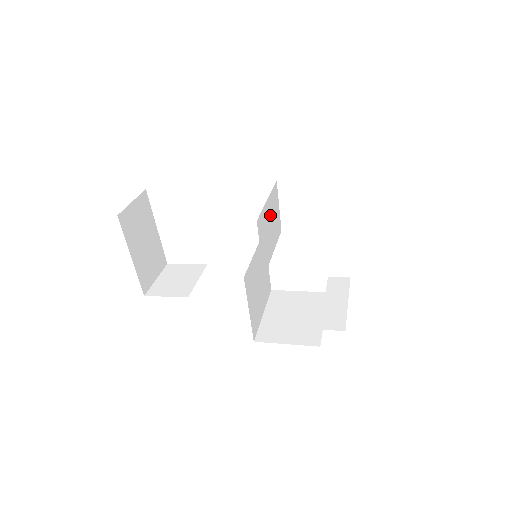
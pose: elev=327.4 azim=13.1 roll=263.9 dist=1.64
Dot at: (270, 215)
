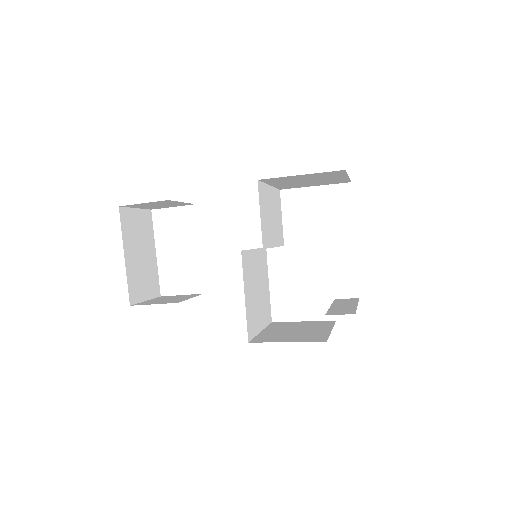
Dot at: (272, 206)
